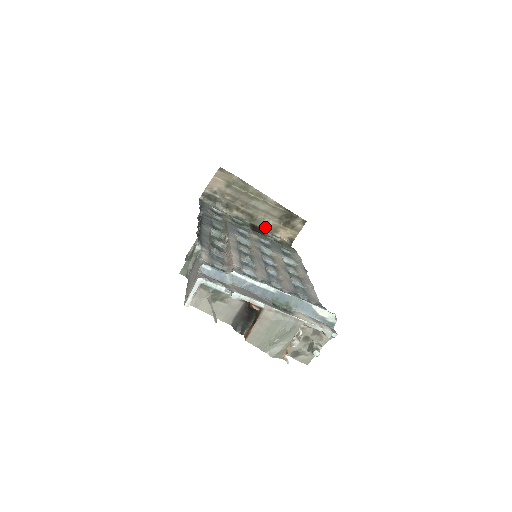
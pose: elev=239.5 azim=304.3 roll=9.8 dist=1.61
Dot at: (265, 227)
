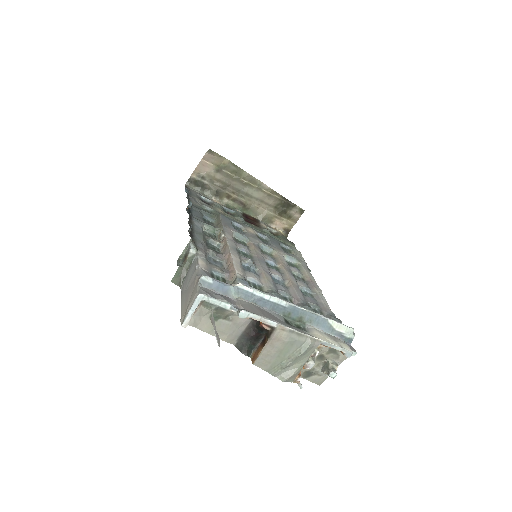
Dot at: (259, 217)
